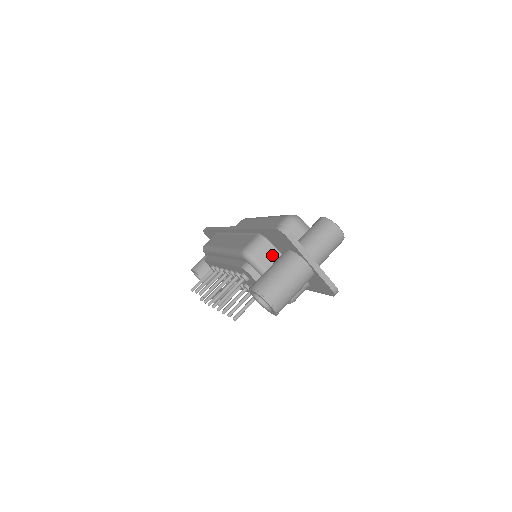
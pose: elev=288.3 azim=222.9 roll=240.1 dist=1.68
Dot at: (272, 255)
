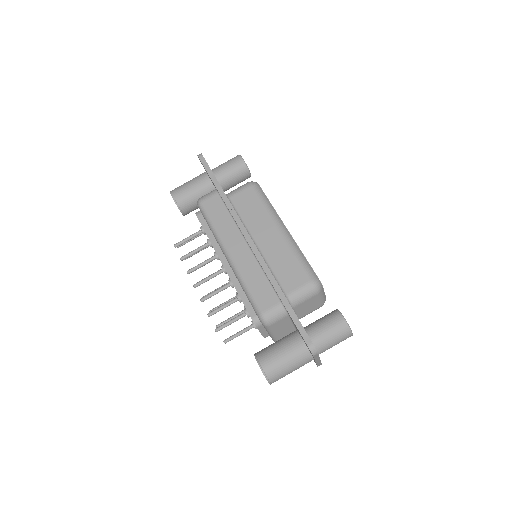
Dot at: (285, 323)
